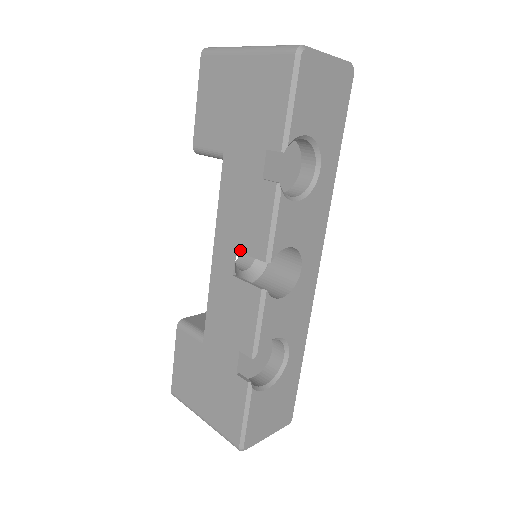
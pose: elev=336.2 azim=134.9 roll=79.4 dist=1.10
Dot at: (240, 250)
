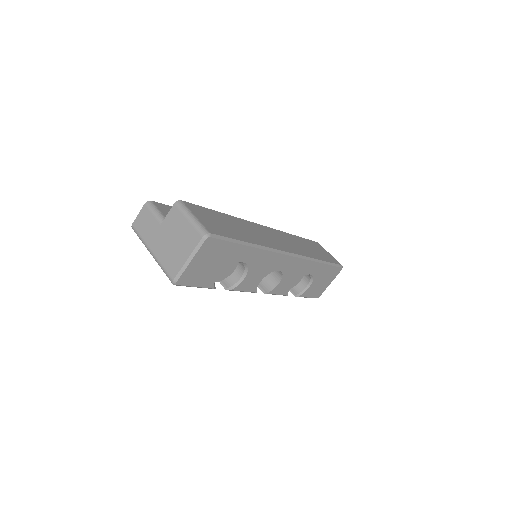
Dot at: occluded
